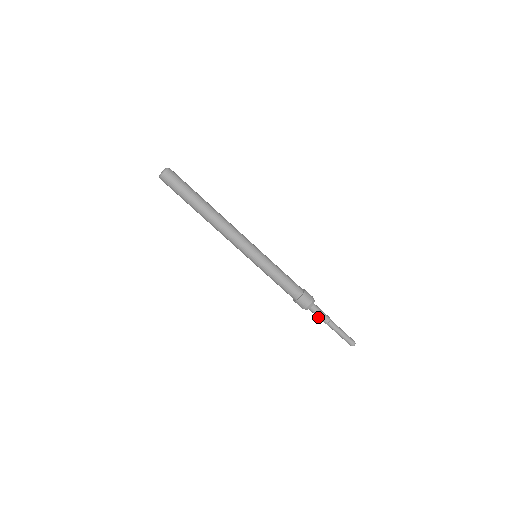
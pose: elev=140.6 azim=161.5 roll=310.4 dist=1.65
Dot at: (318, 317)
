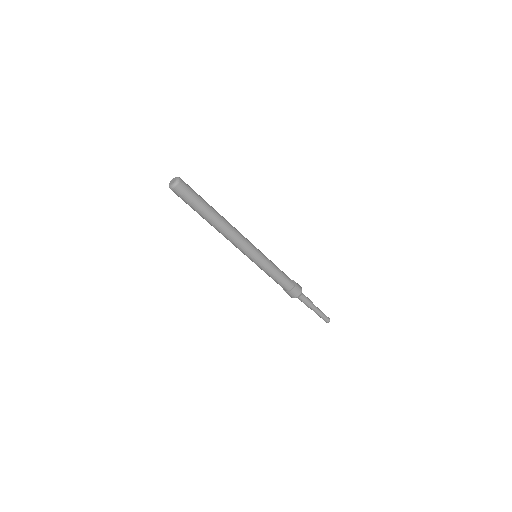
Dot at: (304, 303)
